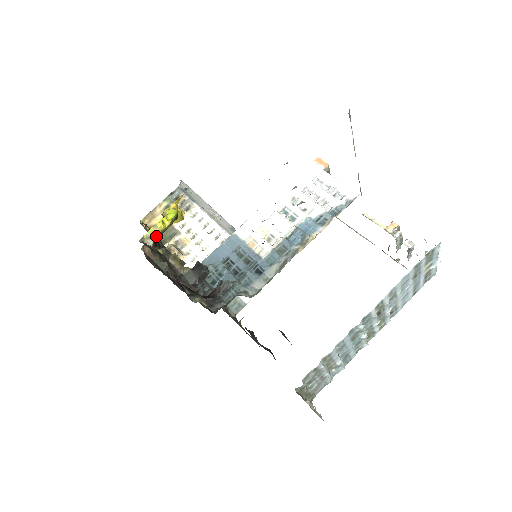
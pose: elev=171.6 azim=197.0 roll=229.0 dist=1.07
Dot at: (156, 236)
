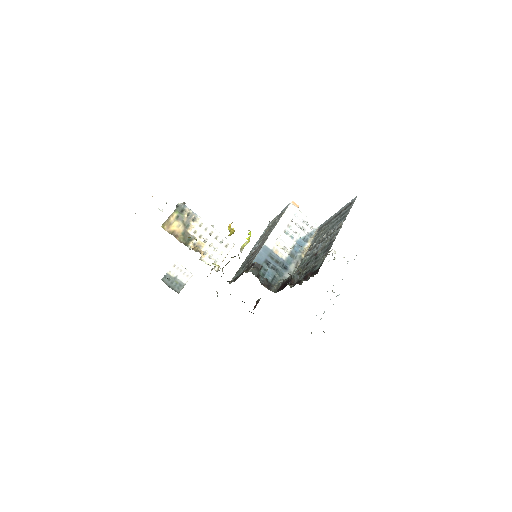
Dot at: occluded
